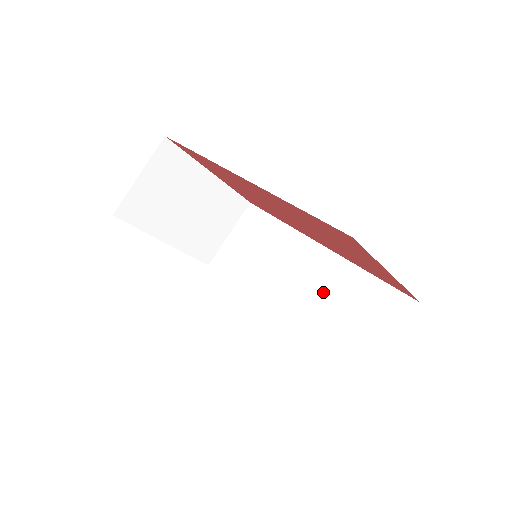
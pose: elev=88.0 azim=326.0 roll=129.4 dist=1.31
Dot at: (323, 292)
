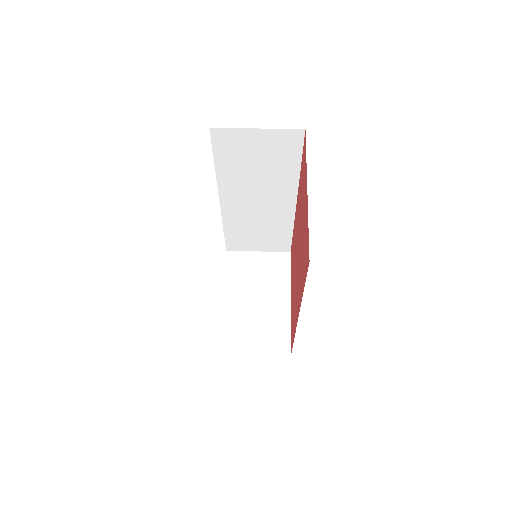
Dot at: occluded
